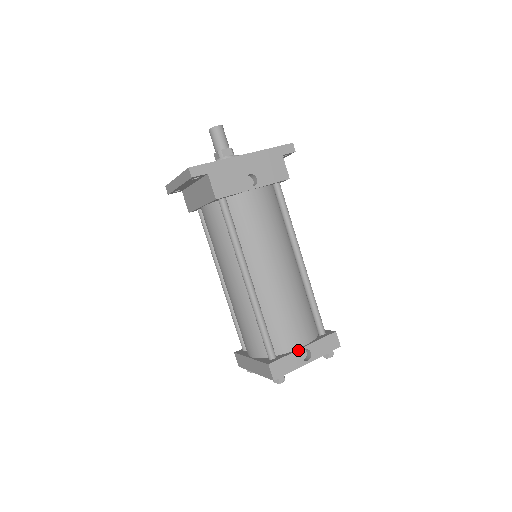
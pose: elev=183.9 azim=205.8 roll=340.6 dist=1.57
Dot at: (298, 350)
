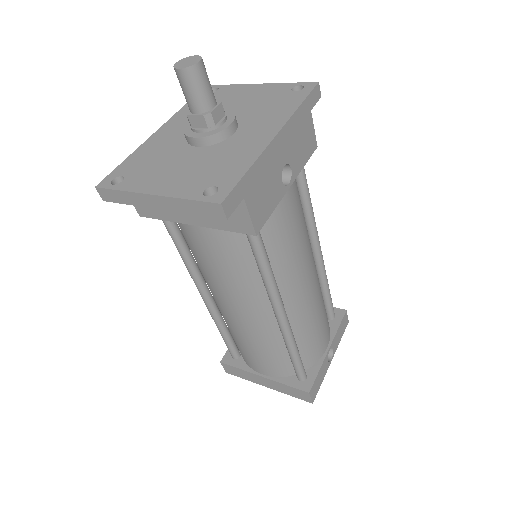
Dot at: (326, 356)
